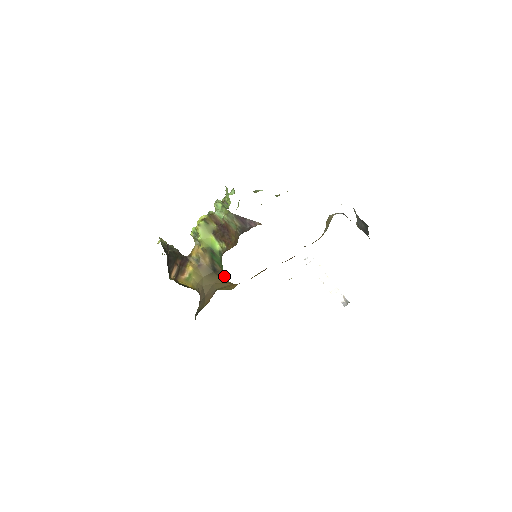
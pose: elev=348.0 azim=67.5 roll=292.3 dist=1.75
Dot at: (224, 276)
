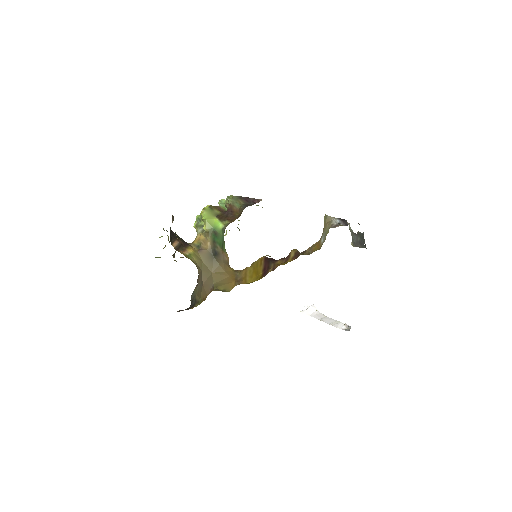
Dot at: (225, 258)
